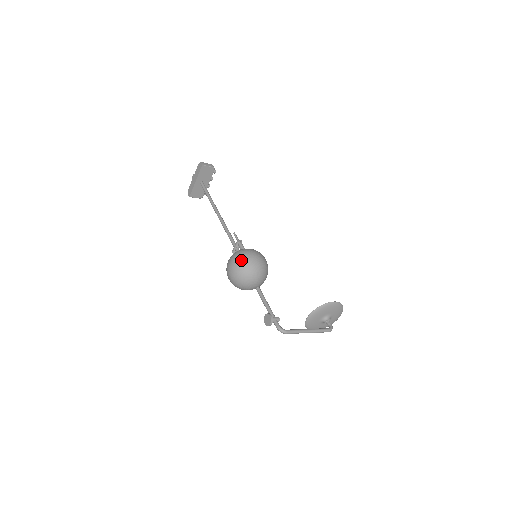
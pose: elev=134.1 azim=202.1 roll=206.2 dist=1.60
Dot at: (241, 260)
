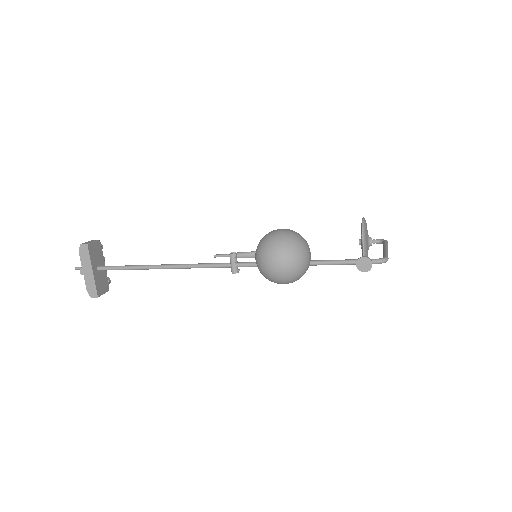
Dot at: (281, 243)
